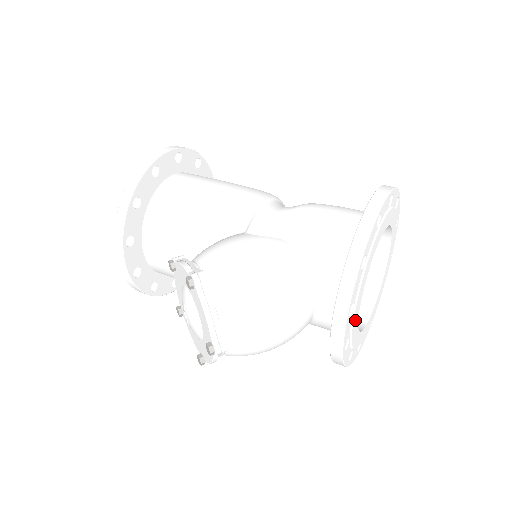
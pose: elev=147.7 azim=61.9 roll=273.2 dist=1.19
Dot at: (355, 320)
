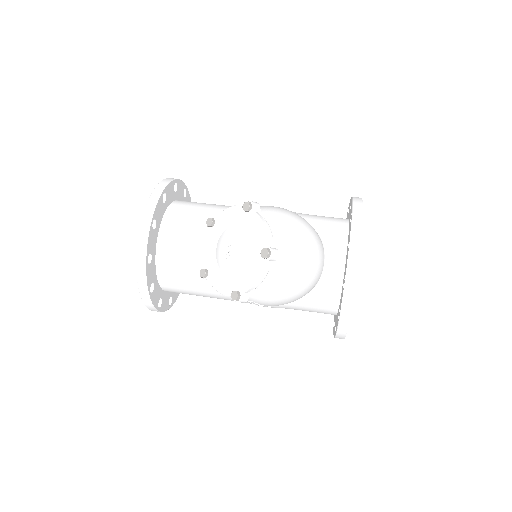
Dot at: occluded
